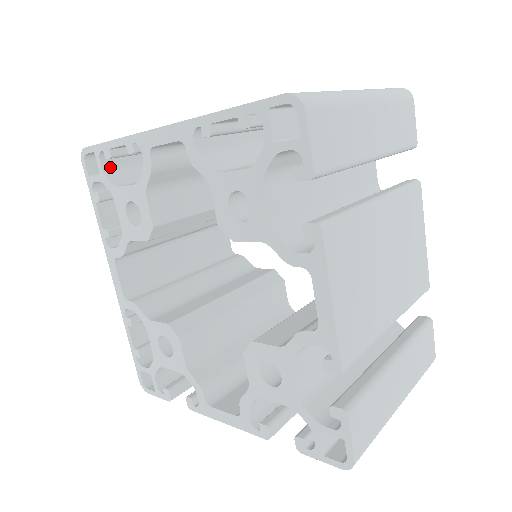
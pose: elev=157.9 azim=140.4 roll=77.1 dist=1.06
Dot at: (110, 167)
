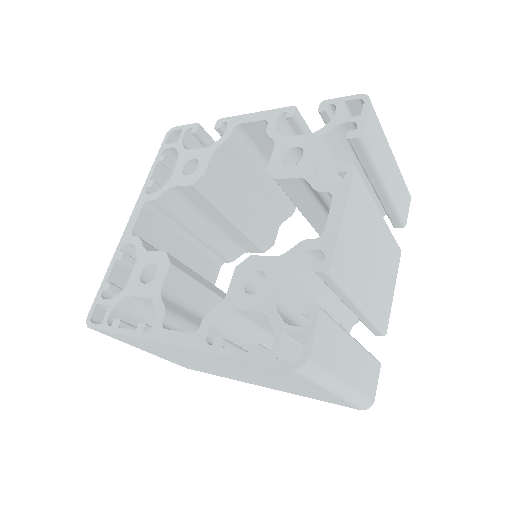
Dot at: occluded
